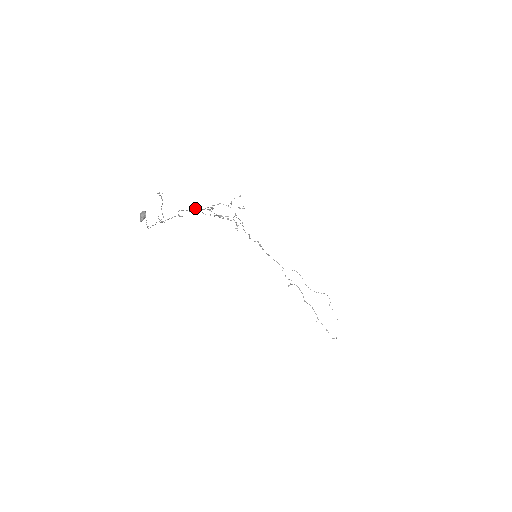
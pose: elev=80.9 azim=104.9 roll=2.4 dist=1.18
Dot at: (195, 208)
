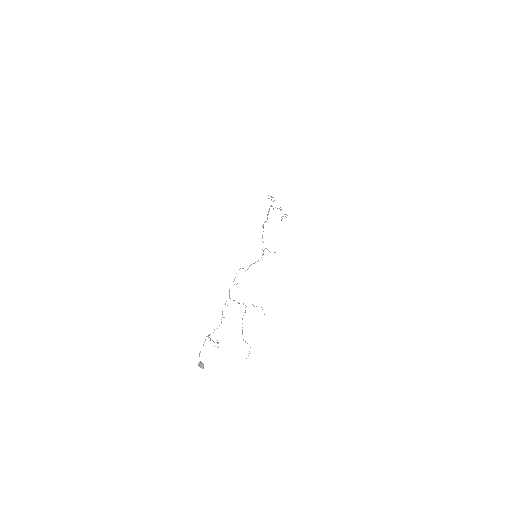
Dot at: (236, 284)
